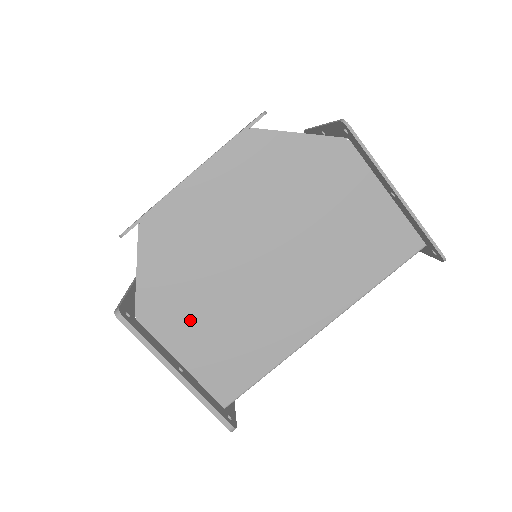
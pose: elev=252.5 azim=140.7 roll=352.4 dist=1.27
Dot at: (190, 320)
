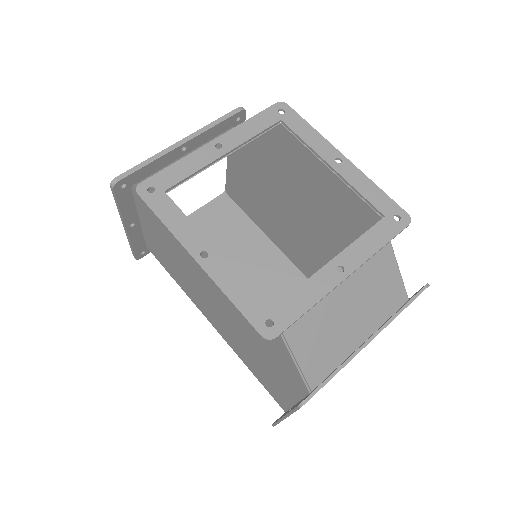
Dot at: (157, 231)
